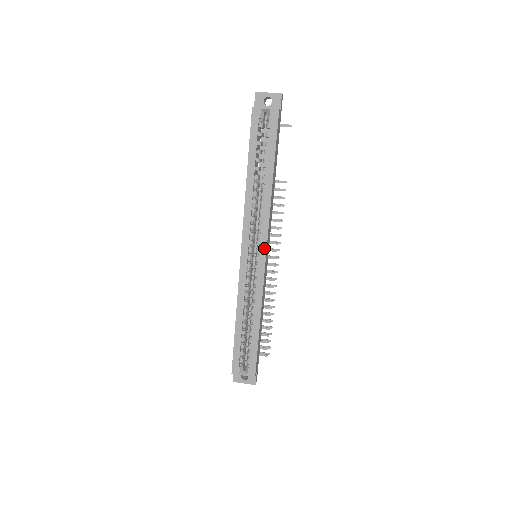
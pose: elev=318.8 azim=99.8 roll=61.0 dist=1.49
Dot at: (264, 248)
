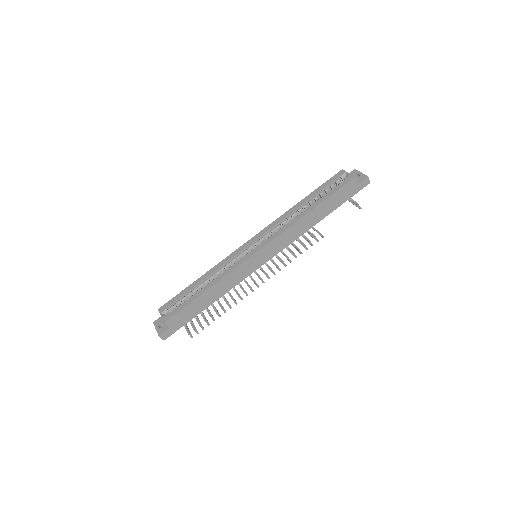
Dot at: (263, 246)
